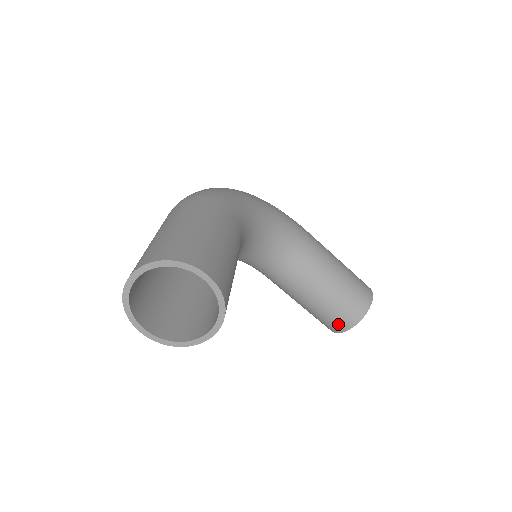
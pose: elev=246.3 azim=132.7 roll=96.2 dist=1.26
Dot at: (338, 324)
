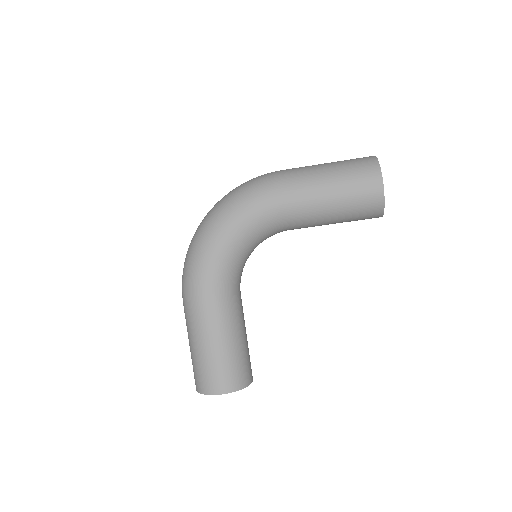
Dot at: occluded
